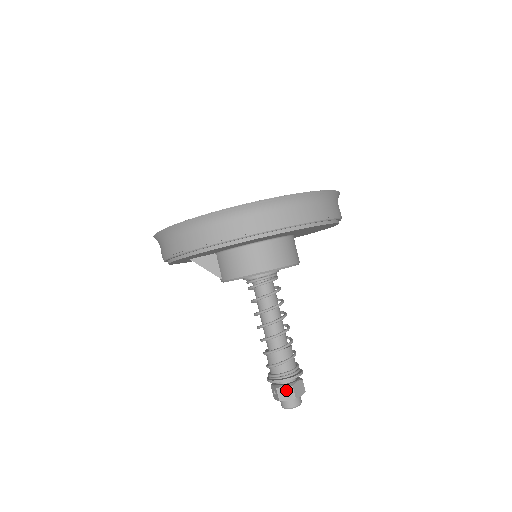
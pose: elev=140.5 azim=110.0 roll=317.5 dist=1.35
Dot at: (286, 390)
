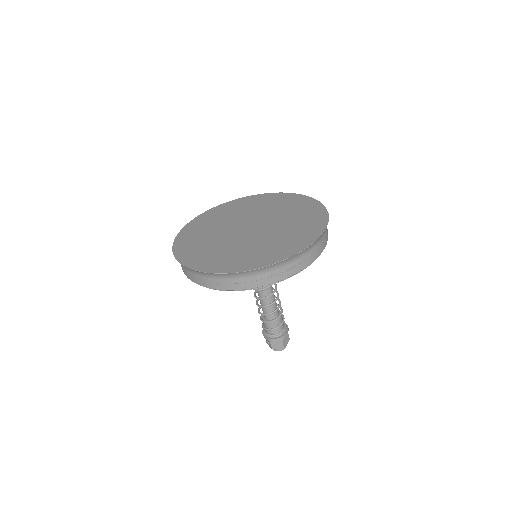
Dot at: (277, 343)
